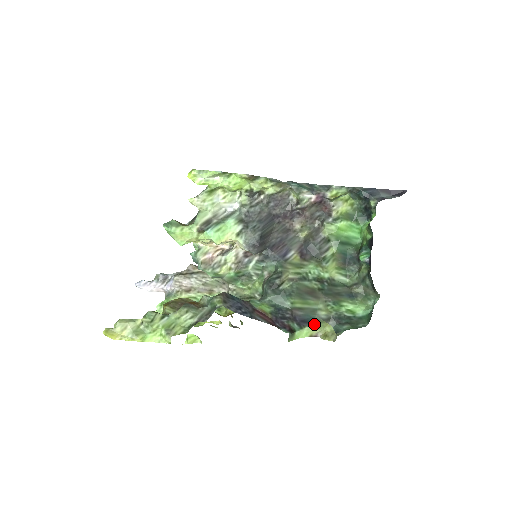
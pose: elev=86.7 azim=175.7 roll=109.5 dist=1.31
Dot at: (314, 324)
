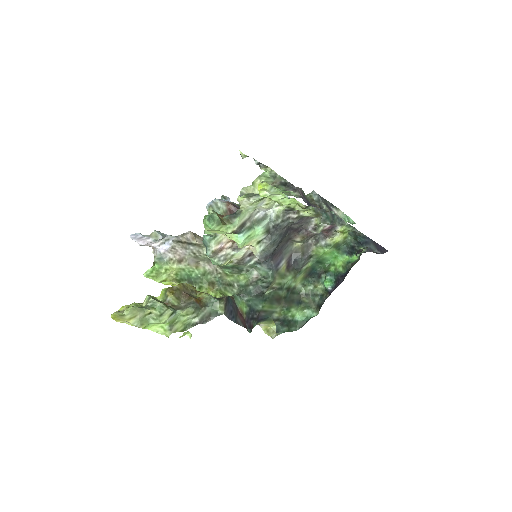
Dot at: (265, 321)
